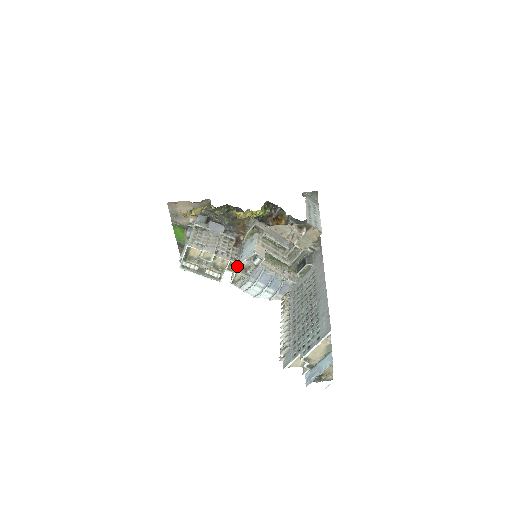
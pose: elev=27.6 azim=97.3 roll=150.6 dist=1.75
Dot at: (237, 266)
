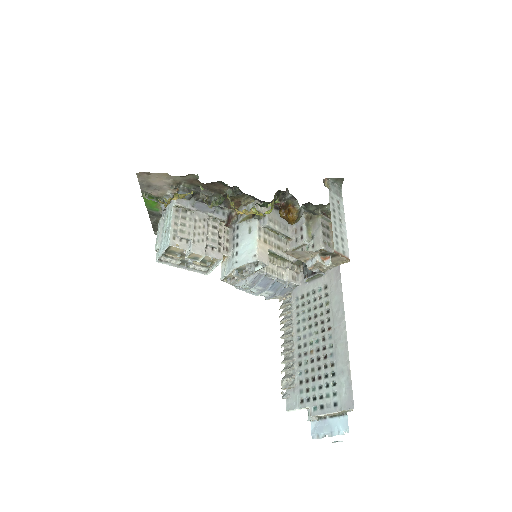
Dot at: (232, 269)
